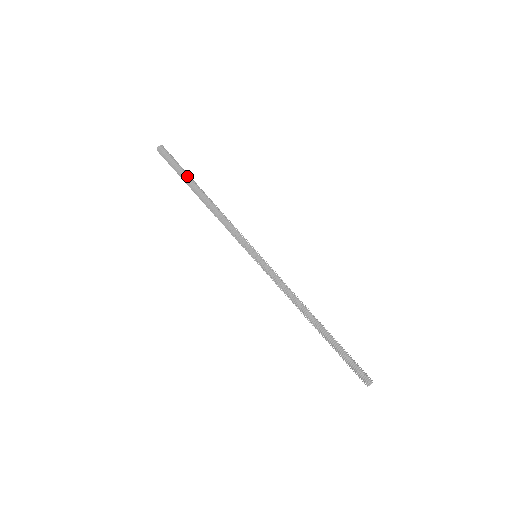
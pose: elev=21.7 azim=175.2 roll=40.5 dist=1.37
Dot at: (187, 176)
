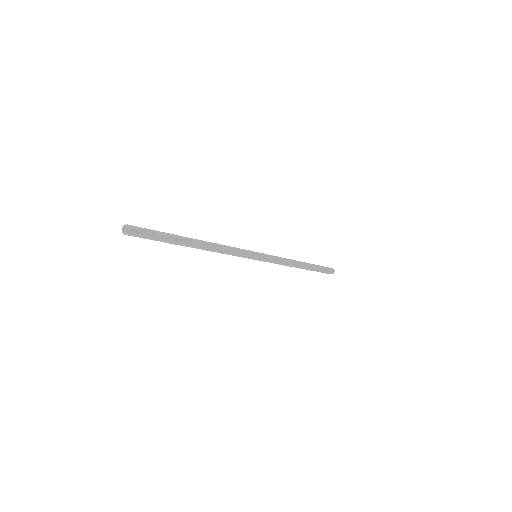
Dot at: (175, 239)
